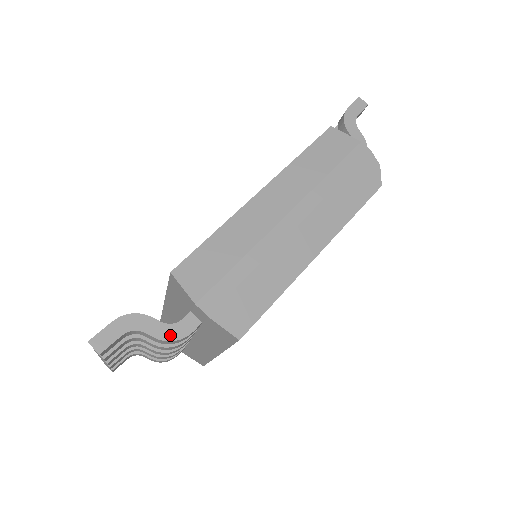
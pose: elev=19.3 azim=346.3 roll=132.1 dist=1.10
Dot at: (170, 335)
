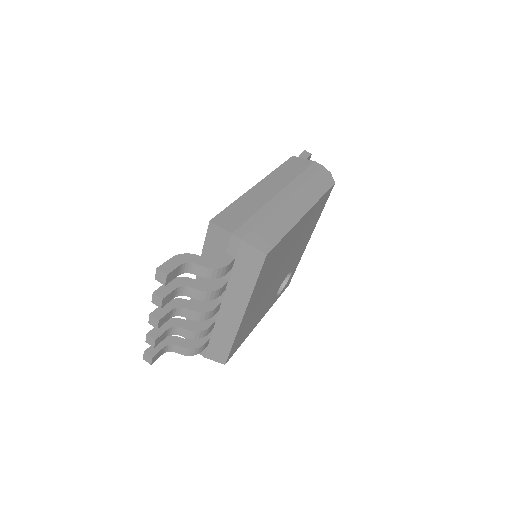
Dot at: (214, 265)
